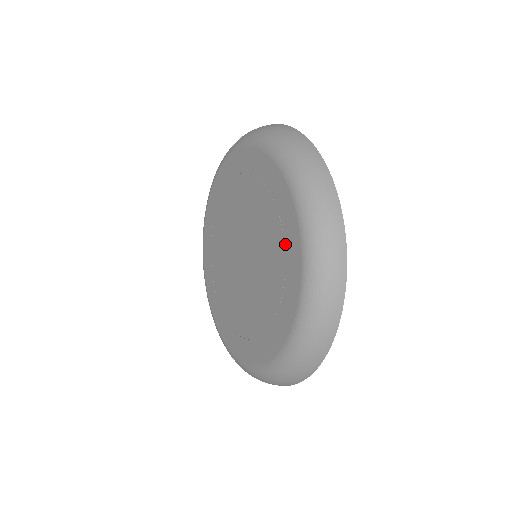
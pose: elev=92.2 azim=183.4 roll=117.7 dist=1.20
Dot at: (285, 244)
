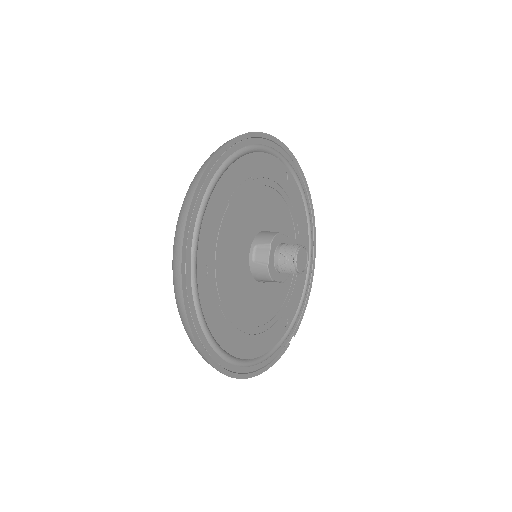
Dot at: occluded
